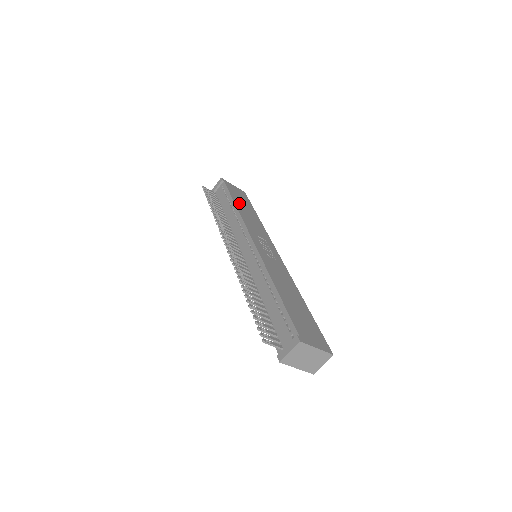
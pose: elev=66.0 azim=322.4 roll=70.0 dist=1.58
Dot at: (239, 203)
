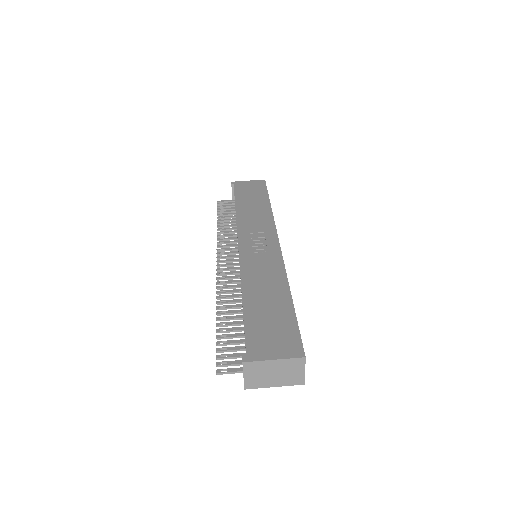
Dot at: (244, 202)
